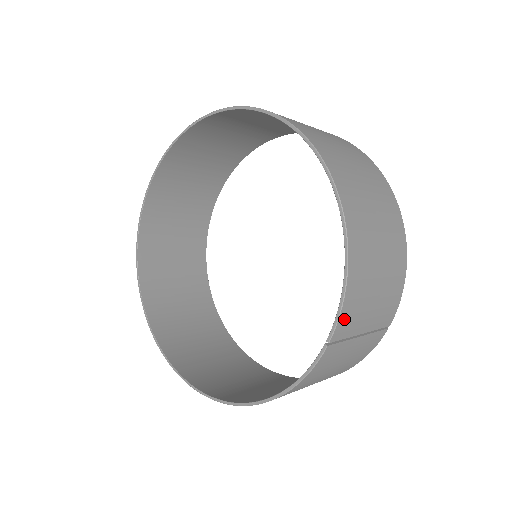
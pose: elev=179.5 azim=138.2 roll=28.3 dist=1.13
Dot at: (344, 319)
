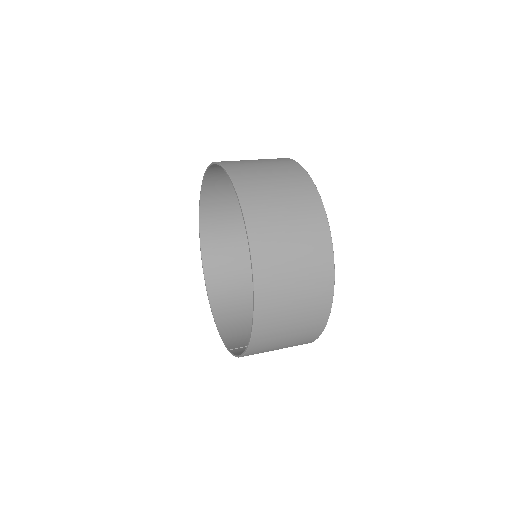
Dot at: occluded
